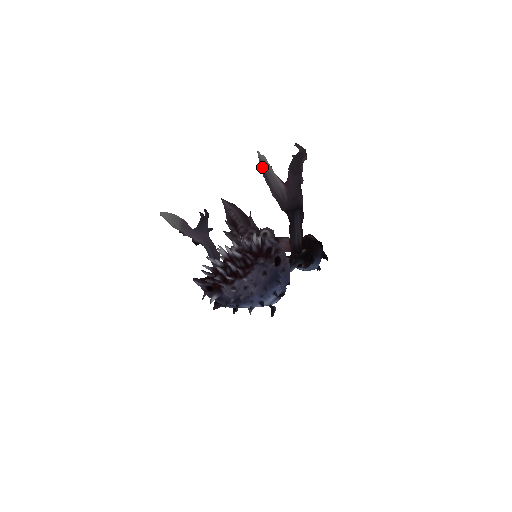
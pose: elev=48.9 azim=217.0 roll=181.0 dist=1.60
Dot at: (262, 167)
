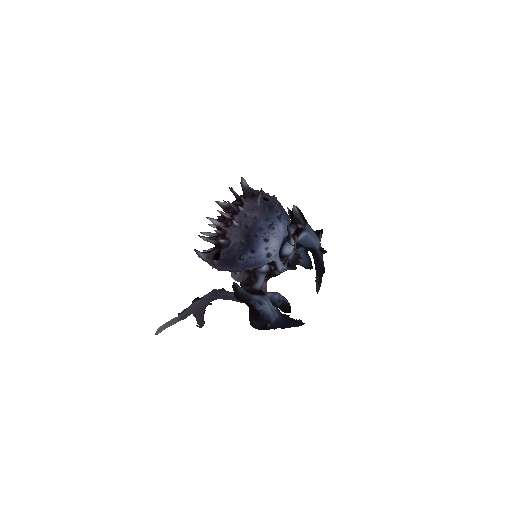
Dot at: occluded
